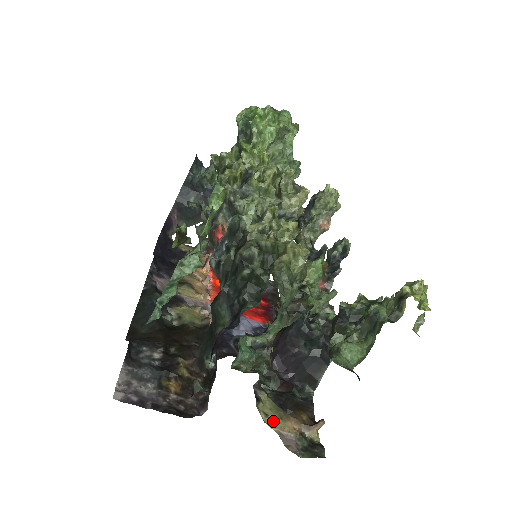
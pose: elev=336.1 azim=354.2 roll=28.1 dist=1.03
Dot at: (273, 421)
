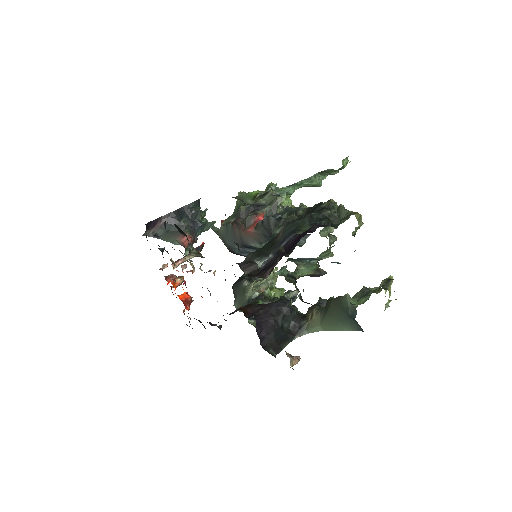
Dot at: occluded
